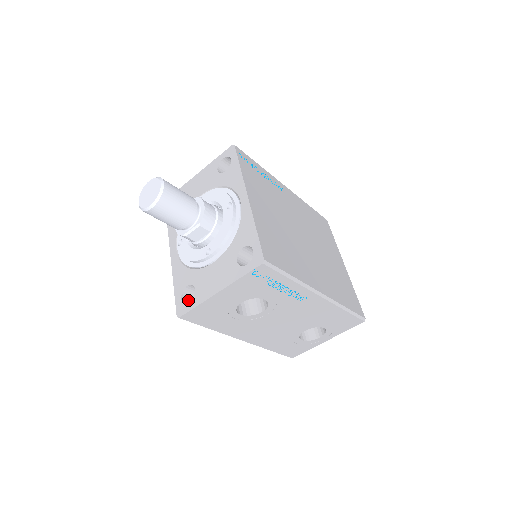
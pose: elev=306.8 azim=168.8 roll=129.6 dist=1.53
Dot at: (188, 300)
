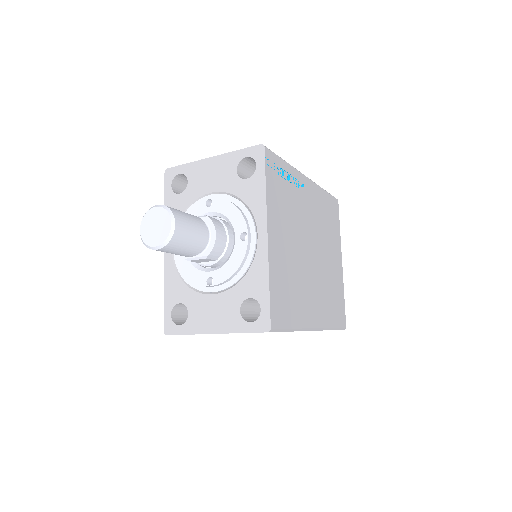
Dot at: (178, 313)
